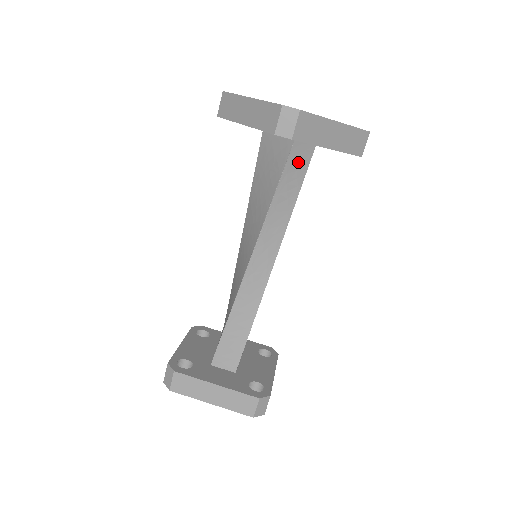
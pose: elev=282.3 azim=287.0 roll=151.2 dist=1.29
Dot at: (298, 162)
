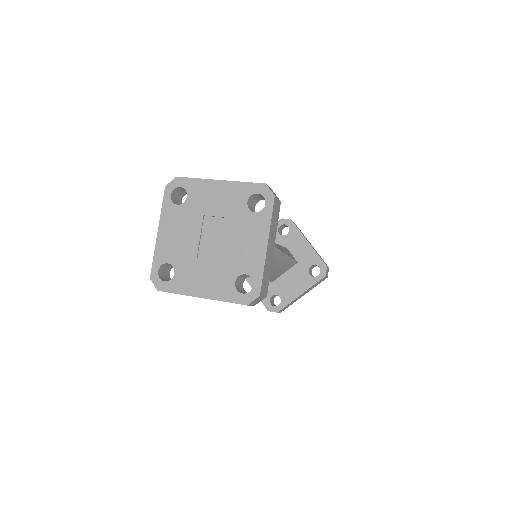
Dot at: (288, 253)
